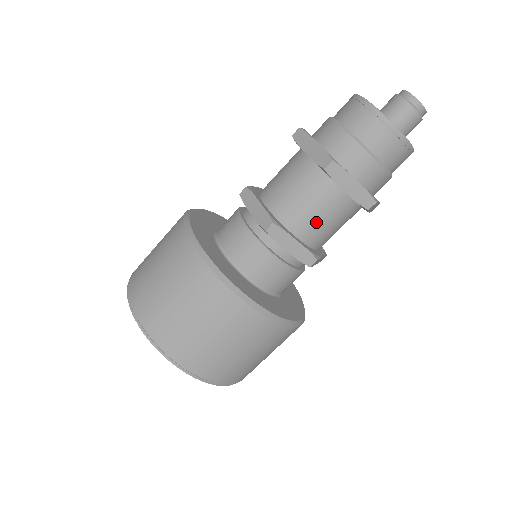
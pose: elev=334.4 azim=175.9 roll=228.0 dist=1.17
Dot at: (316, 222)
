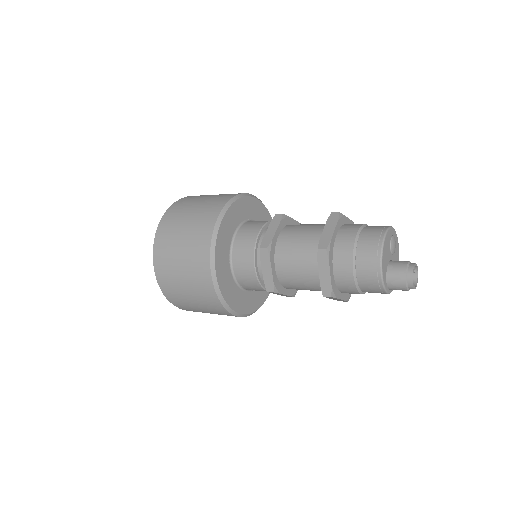
Dot at: occluded
